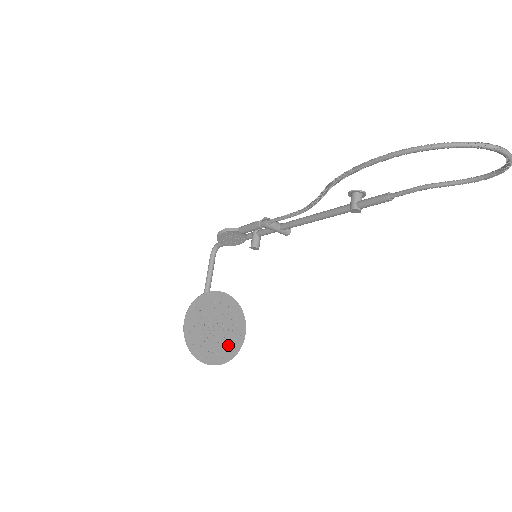
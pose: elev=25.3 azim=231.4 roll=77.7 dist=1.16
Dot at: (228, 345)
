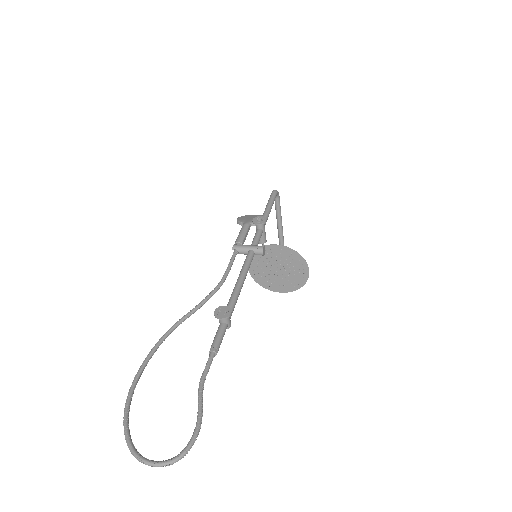
Dot at: (293, 280)
